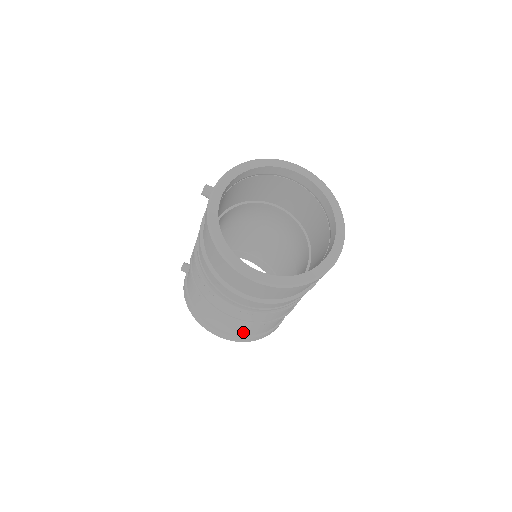
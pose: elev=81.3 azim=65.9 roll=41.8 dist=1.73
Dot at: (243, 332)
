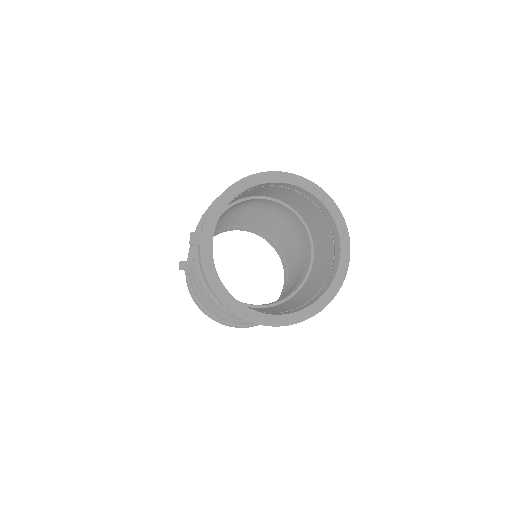
Dot at: occluded
